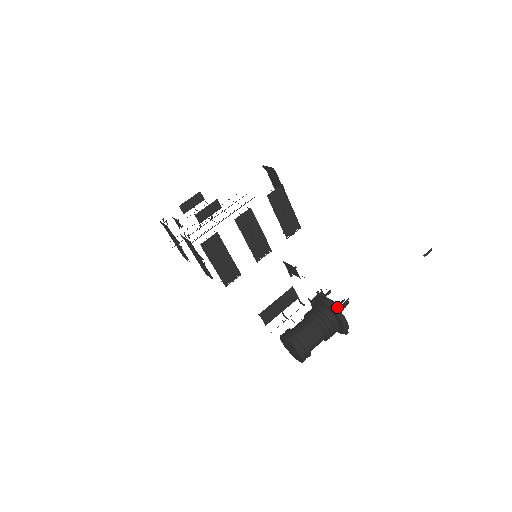
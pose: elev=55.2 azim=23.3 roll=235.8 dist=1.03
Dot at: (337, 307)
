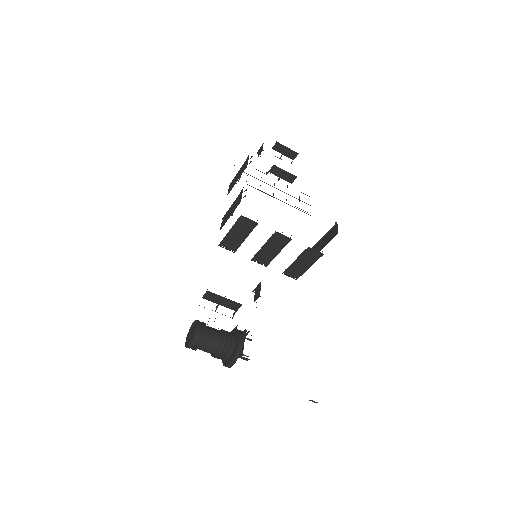
Dot at: (240, 354)
